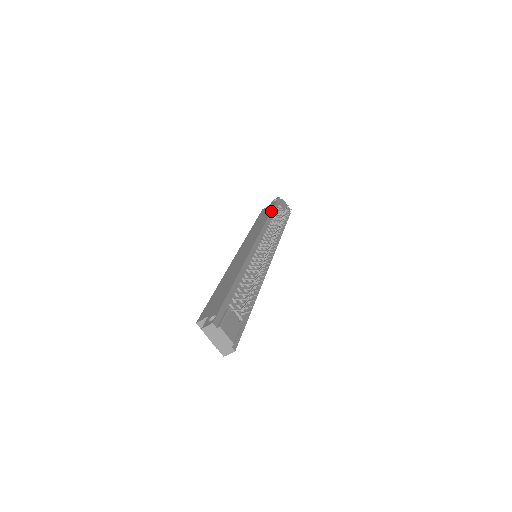
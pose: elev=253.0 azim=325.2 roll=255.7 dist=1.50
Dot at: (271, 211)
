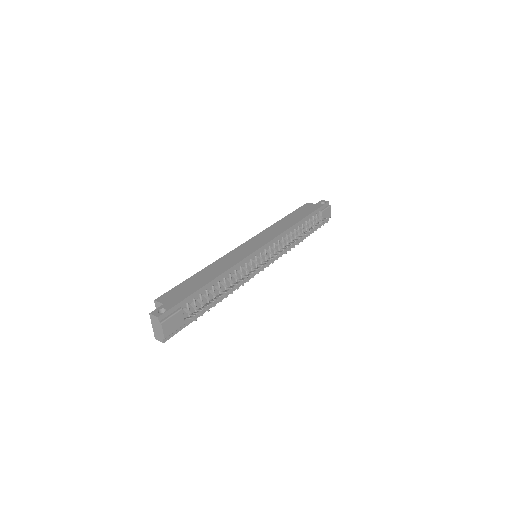
Dot at: (306, 216)
